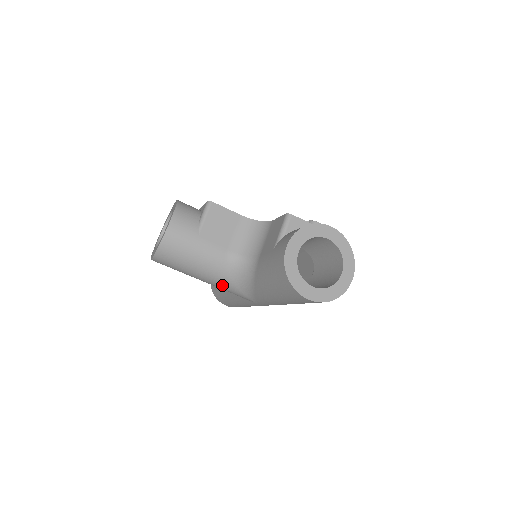
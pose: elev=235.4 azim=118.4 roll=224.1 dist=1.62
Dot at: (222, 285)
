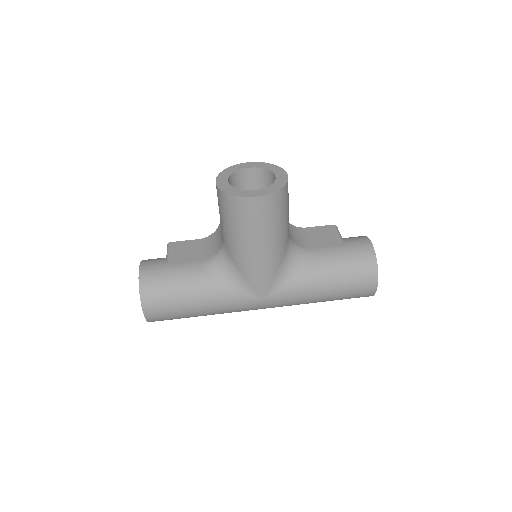
Dot at: (270, 262)
